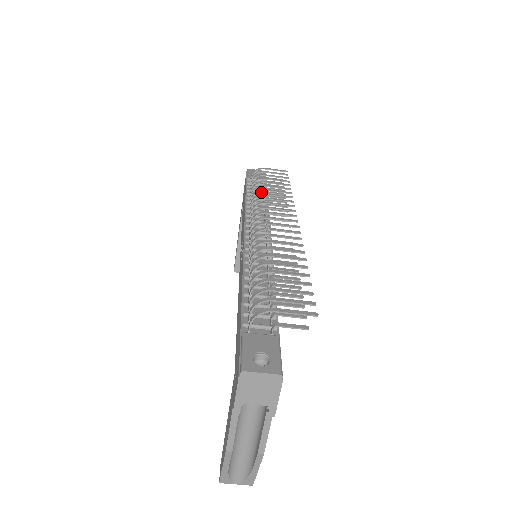
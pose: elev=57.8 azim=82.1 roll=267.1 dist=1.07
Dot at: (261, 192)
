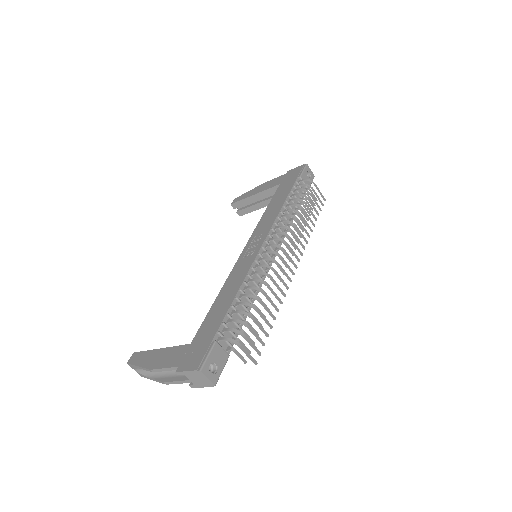
Dot at: (298, 201)
